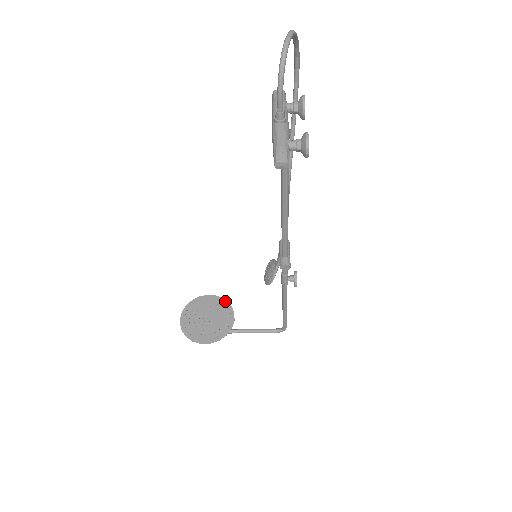
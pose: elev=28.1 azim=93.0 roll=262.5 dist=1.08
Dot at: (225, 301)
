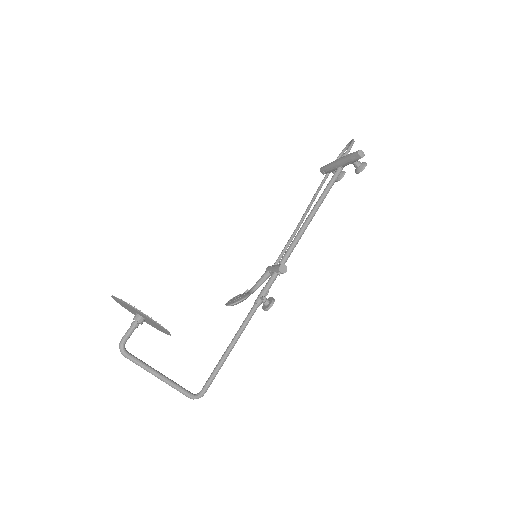
Dot at: occluded
